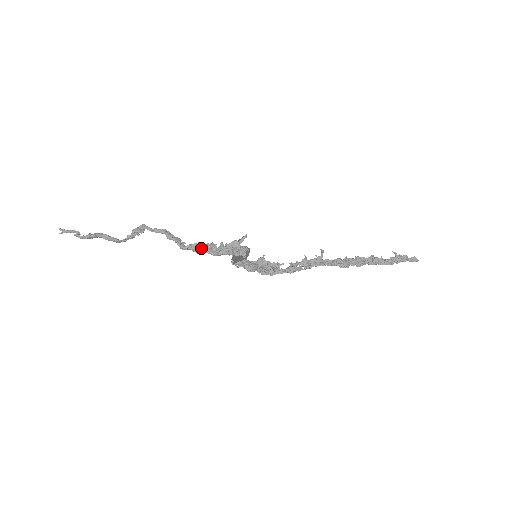
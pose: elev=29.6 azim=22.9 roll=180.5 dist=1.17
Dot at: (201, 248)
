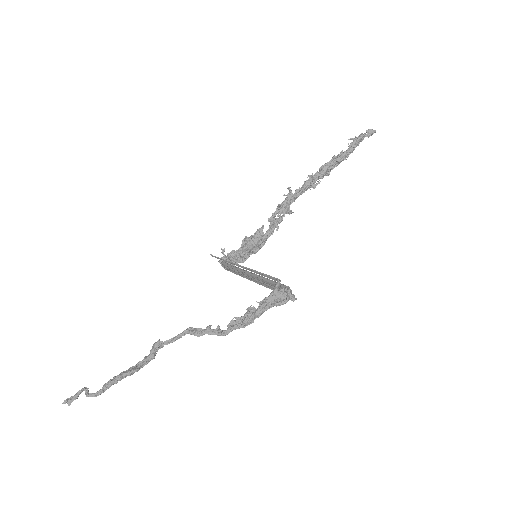
Dot at: (244, 322)
